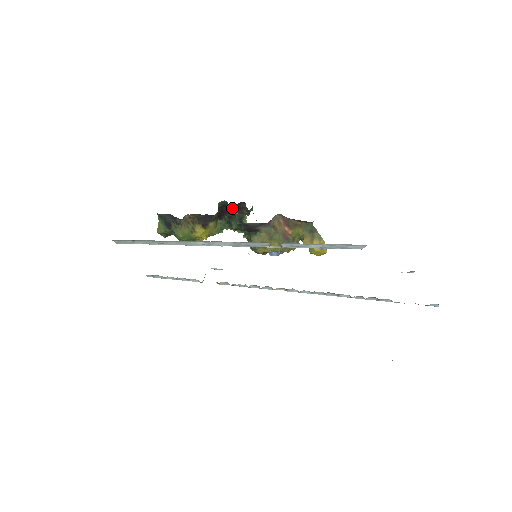
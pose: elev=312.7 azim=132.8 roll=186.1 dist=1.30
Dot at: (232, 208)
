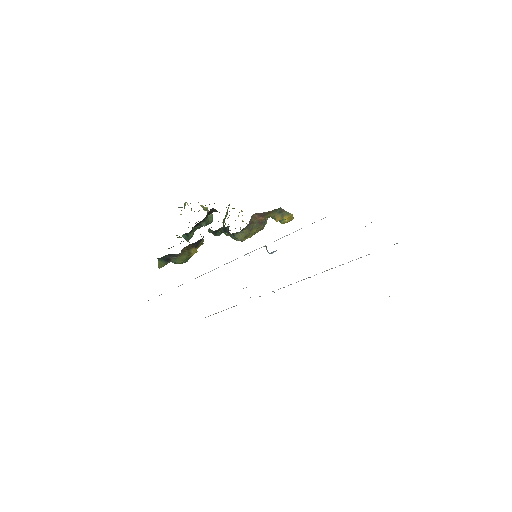
Dot at: occluded
